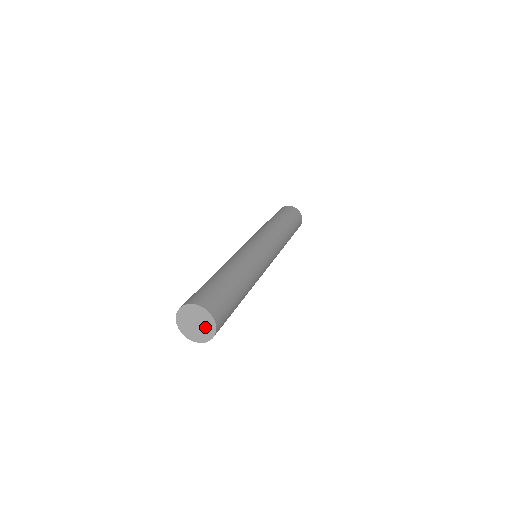
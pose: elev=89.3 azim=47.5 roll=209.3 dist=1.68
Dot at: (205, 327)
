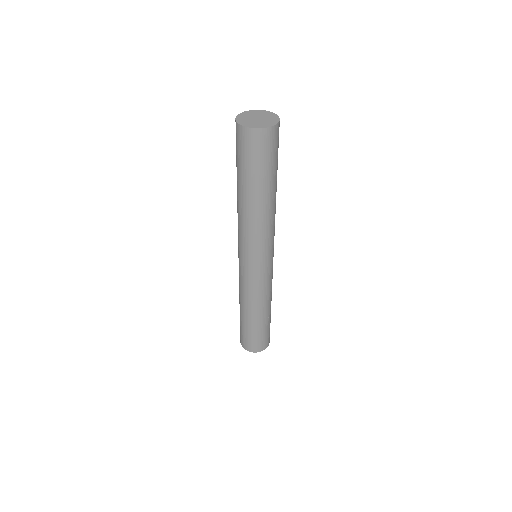
Dot at: (268, 118)
